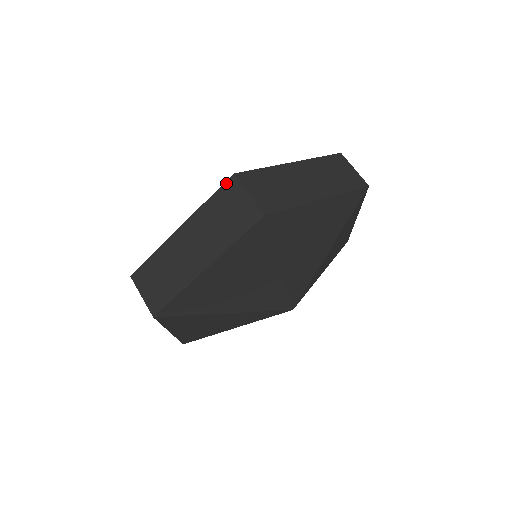
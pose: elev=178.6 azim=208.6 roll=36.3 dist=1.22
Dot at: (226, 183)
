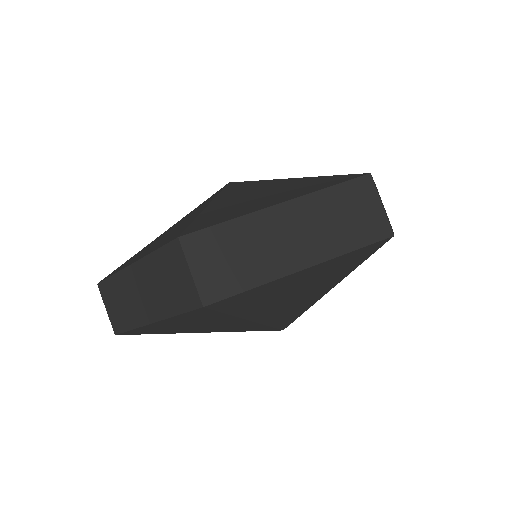
Dot at: (358, 179)
